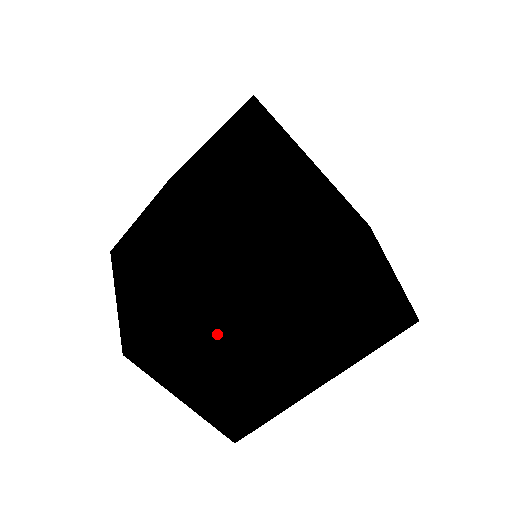
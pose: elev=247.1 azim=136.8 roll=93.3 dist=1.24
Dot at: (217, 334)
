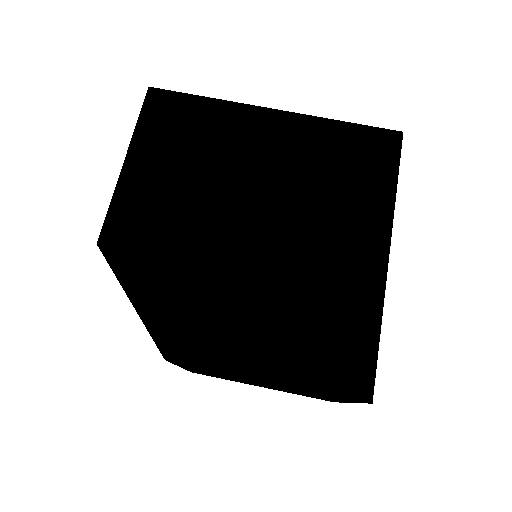
Dot at: (246, 263)
